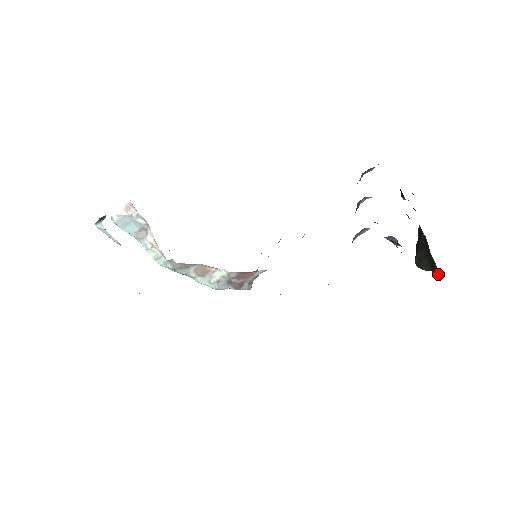
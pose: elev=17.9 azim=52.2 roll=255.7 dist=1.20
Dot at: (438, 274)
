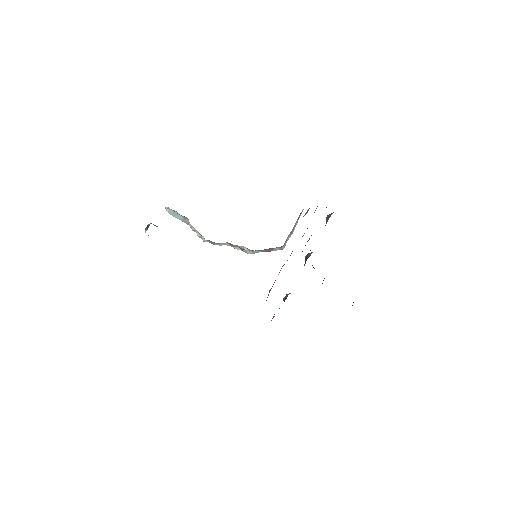
Dot at: occluded
